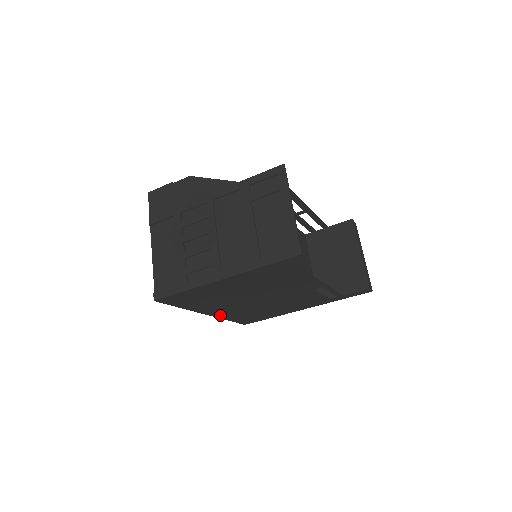
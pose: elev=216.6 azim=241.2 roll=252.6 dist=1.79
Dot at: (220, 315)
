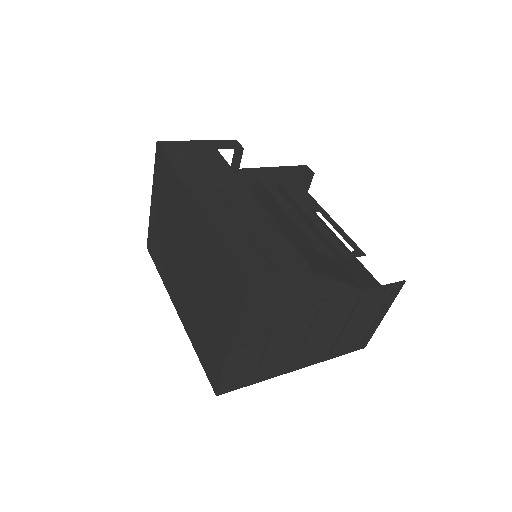
Dot at: occluded
